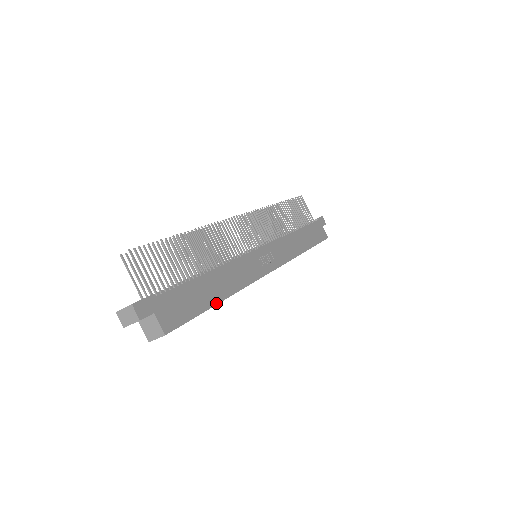
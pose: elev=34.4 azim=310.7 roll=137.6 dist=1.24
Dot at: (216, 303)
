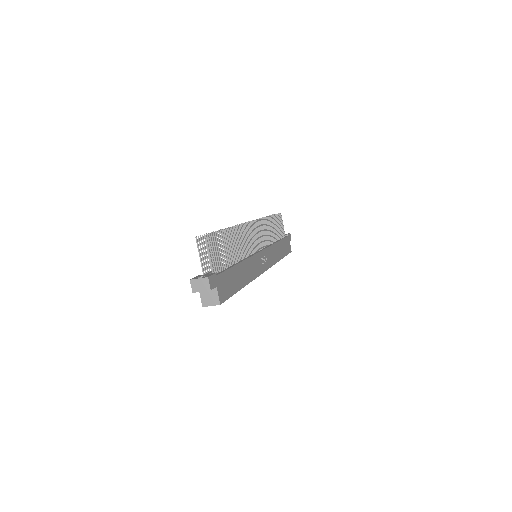
Dot at: (241, 288)
